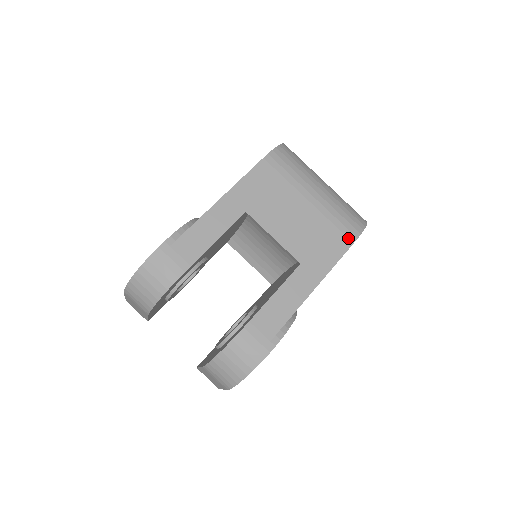
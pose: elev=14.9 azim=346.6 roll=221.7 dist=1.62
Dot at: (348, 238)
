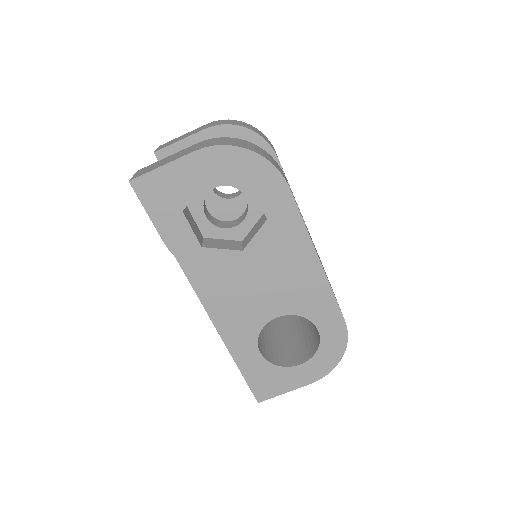
Dot at: occluded
